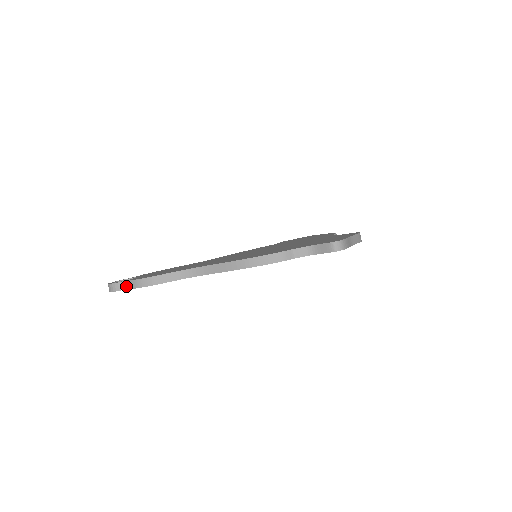
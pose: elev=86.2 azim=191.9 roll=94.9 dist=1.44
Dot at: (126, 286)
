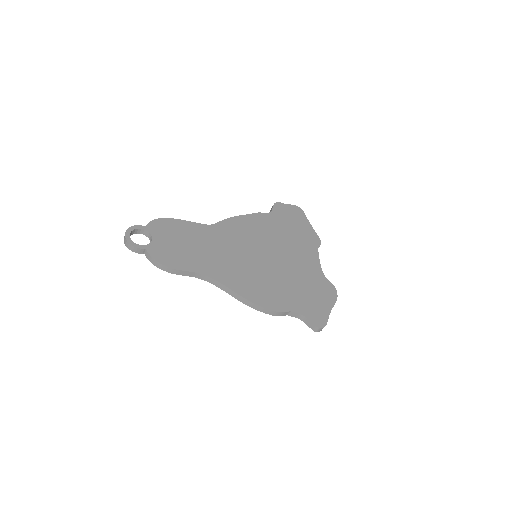
Dot at: (143, 252)
